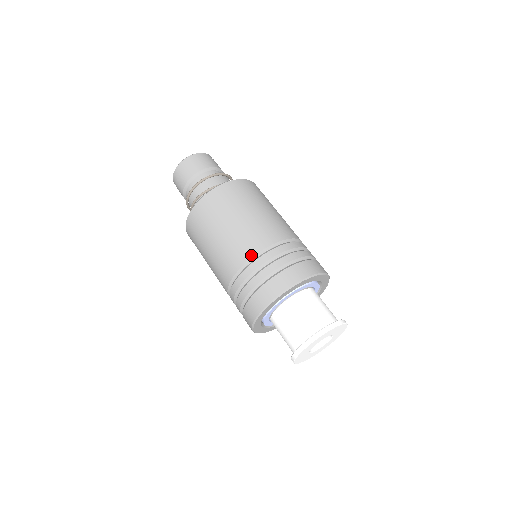
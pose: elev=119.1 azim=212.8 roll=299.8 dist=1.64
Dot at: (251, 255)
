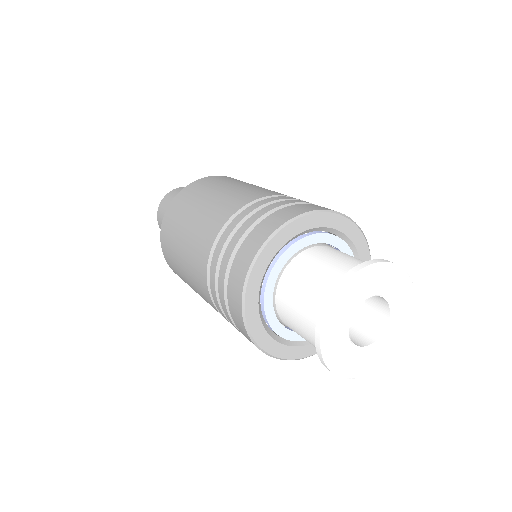
Dot at: (207, 255)
